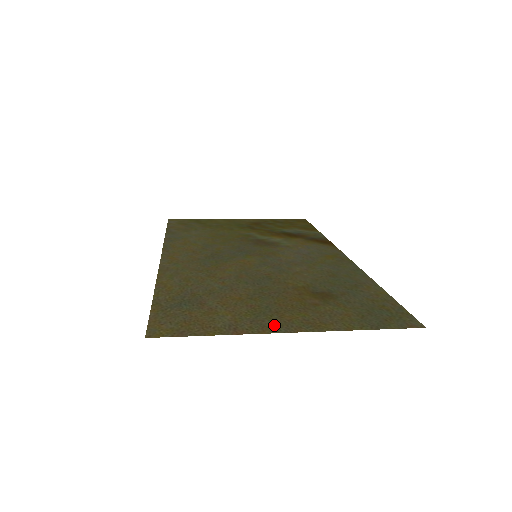
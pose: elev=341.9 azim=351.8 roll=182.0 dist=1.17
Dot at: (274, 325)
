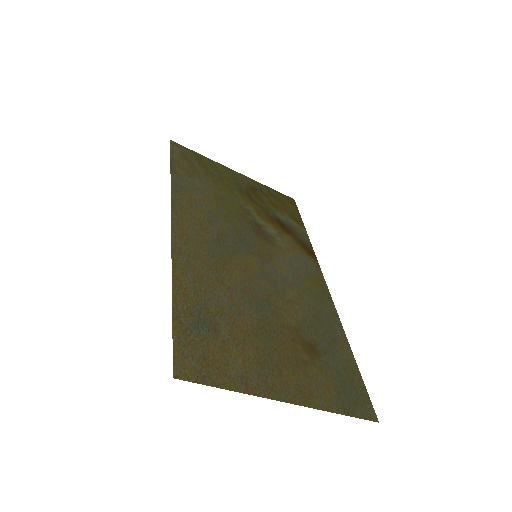
Dot at: (276, 387)
